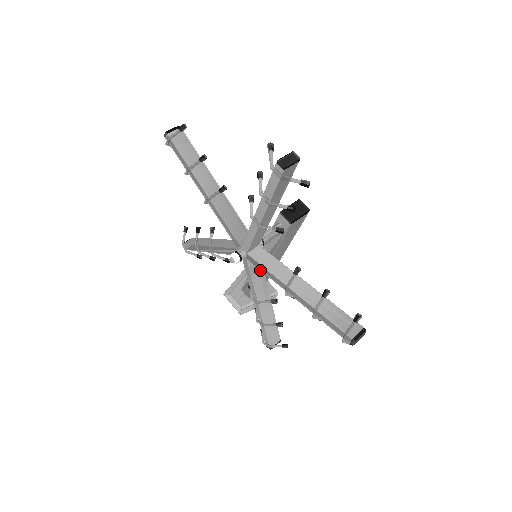
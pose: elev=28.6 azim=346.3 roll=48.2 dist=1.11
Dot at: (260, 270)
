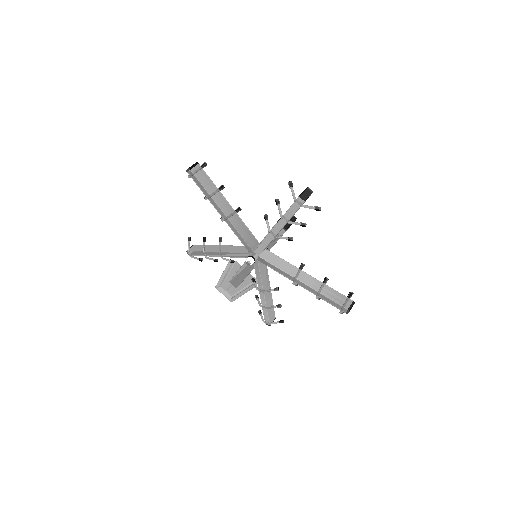
Dot at: (265, 267)
